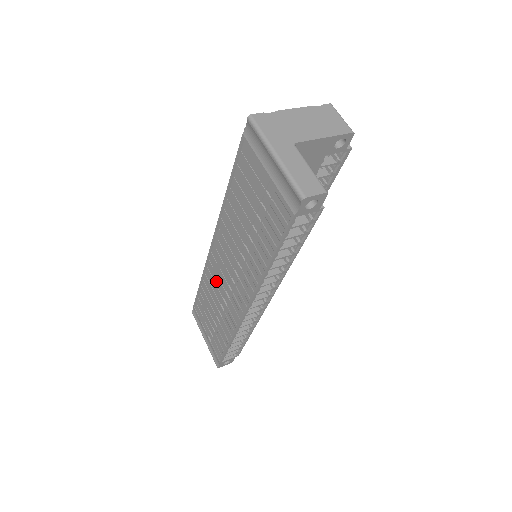
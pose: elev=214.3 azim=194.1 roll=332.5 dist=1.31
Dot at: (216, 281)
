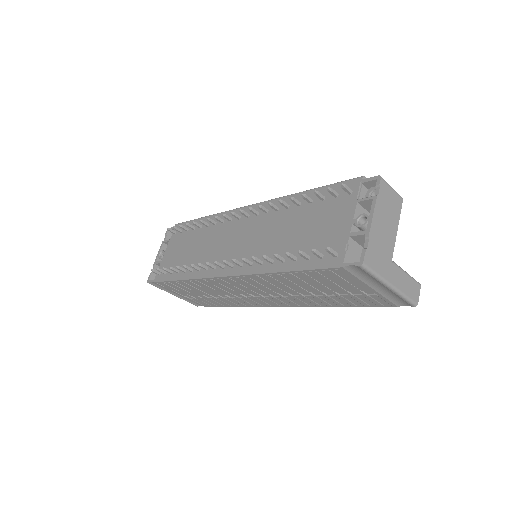
Dot at: (222, 288)
